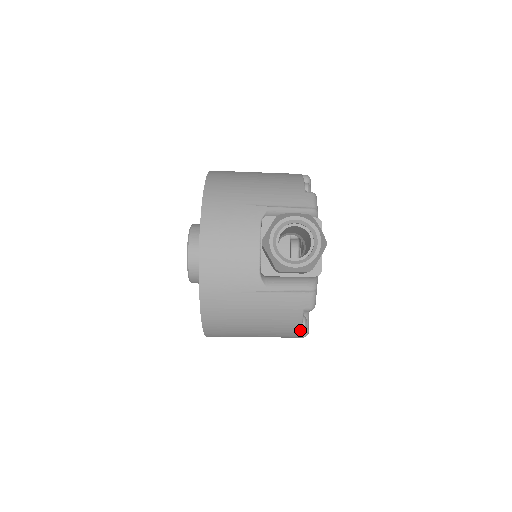
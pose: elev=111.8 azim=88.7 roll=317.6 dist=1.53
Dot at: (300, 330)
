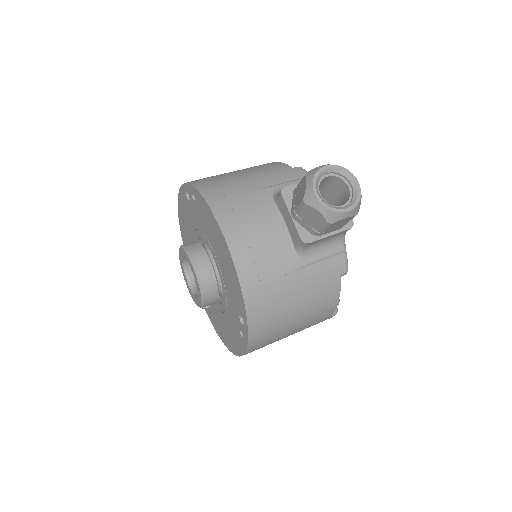
Dot at: occluded
